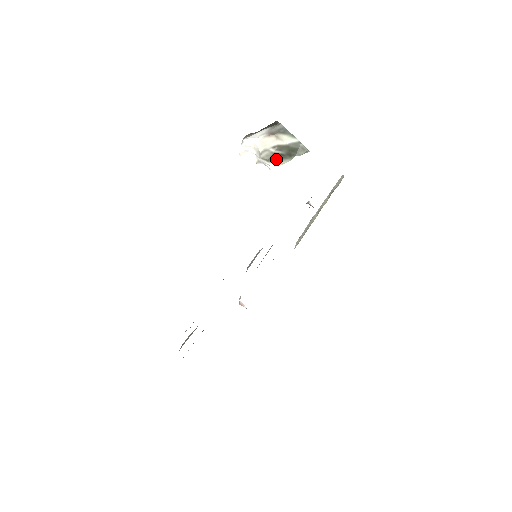
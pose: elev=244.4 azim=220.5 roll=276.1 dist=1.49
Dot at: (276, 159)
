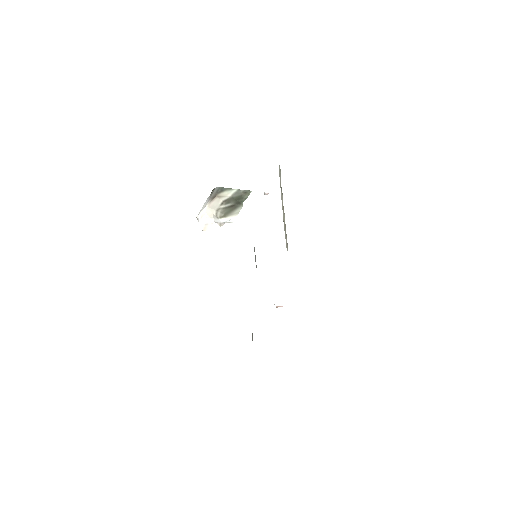
Dot at: (230, 211)
